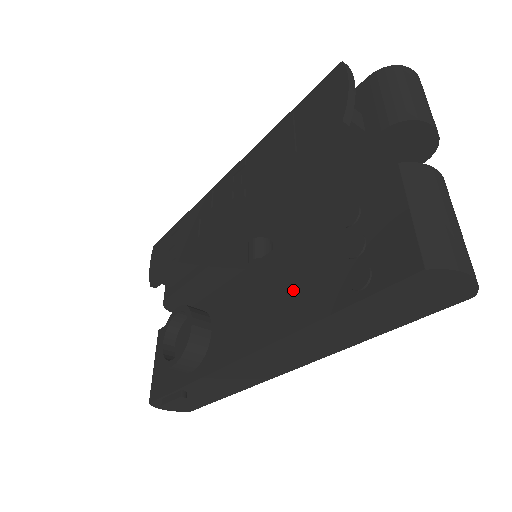
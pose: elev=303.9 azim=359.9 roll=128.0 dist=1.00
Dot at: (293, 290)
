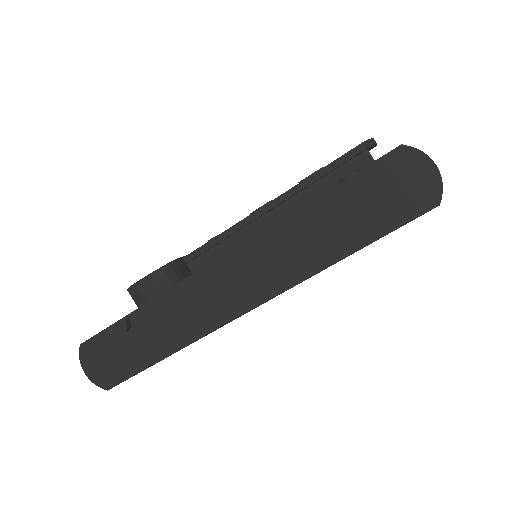
Dot at: occluded
